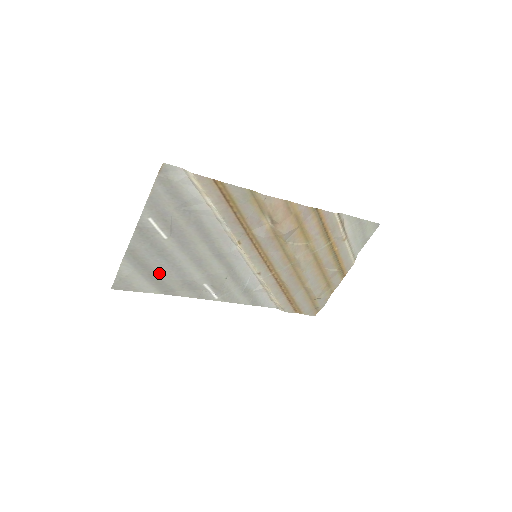
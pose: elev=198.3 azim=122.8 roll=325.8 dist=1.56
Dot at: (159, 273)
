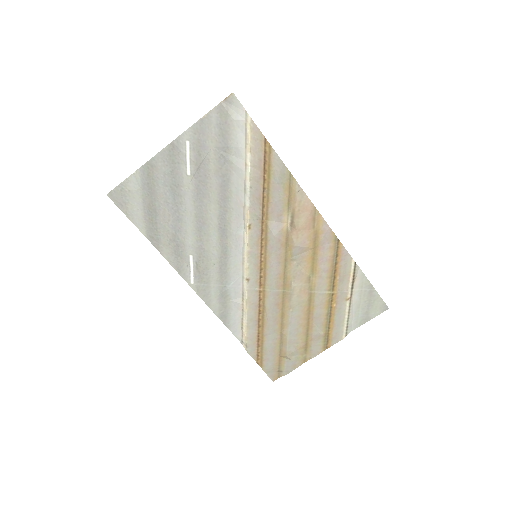
Dot at: (159, 210)
